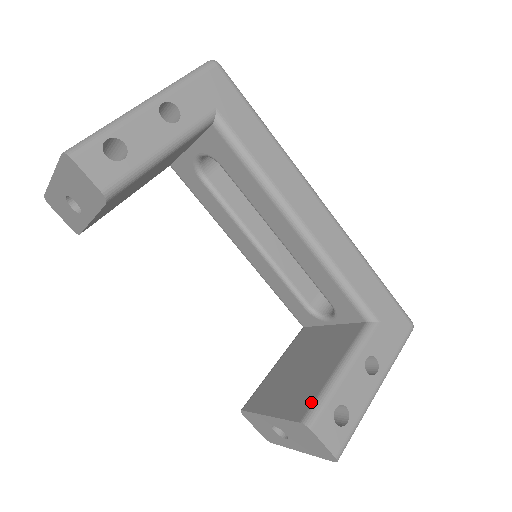
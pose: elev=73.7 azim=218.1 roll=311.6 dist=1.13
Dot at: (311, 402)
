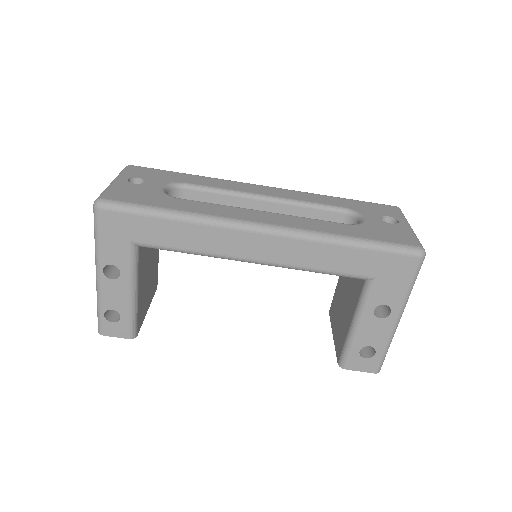
Dot at: (341, 349)
